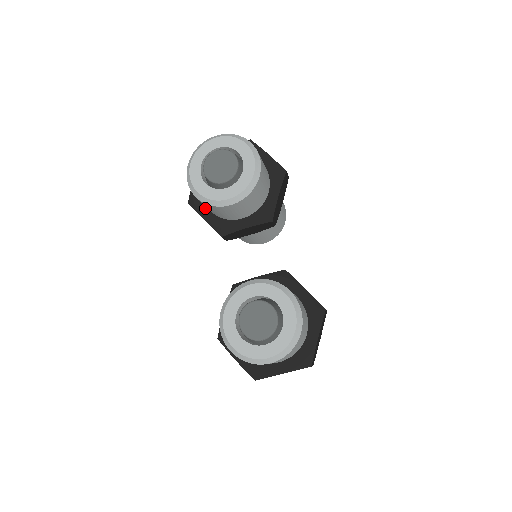
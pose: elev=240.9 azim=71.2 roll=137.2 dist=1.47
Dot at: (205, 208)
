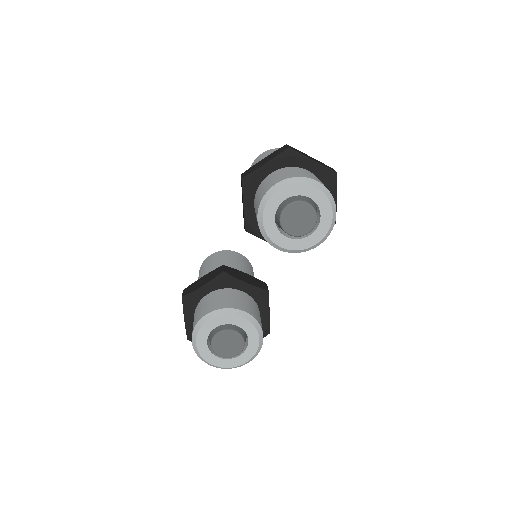
Dot at: (252, 199)
